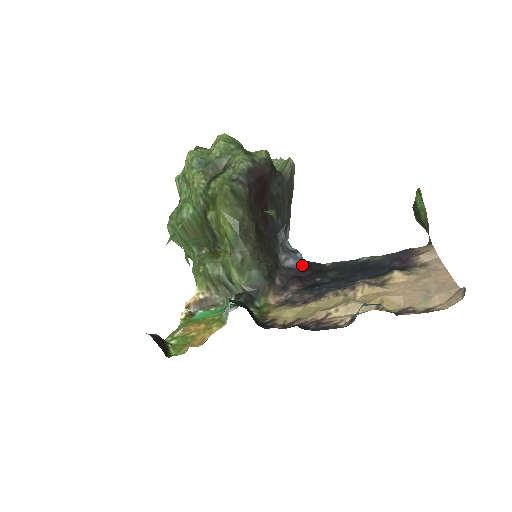
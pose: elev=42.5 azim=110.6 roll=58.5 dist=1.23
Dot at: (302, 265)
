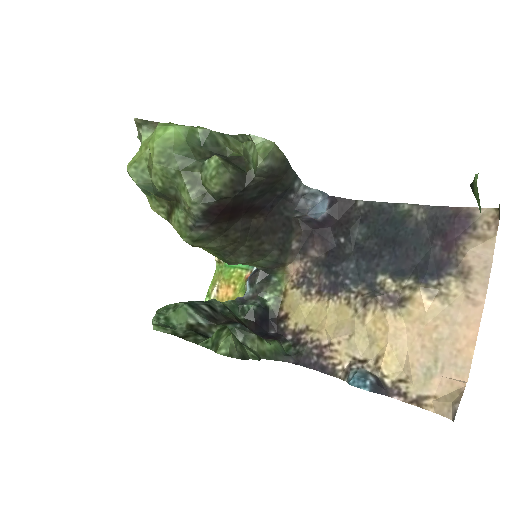
Dot at: (324, 213)
